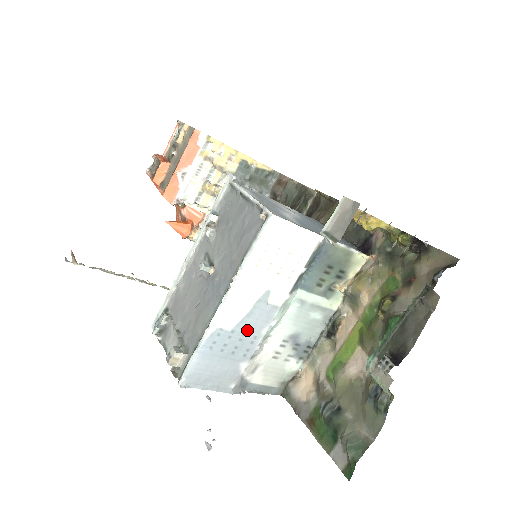
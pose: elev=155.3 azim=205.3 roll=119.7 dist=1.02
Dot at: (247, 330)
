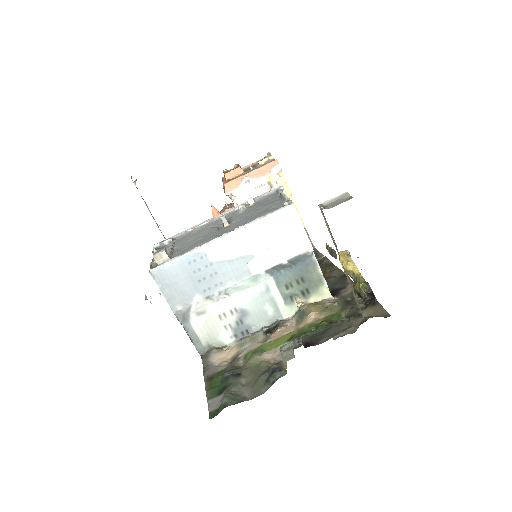
Dot at: (220, 272)
